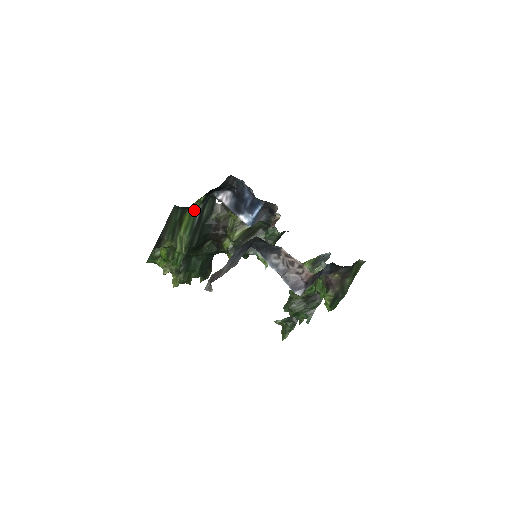
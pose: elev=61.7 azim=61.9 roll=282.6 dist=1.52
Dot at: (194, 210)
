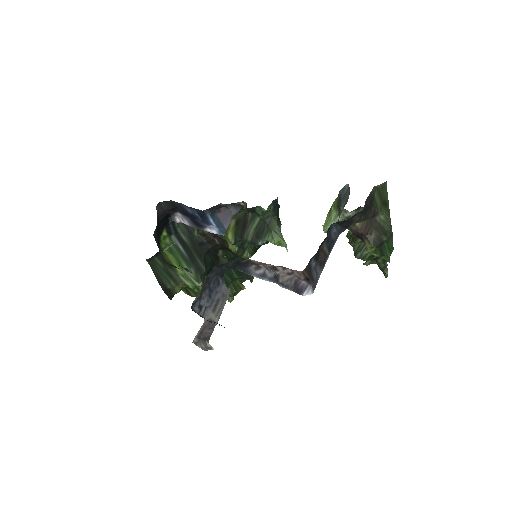
Dot at: (170, 245)
